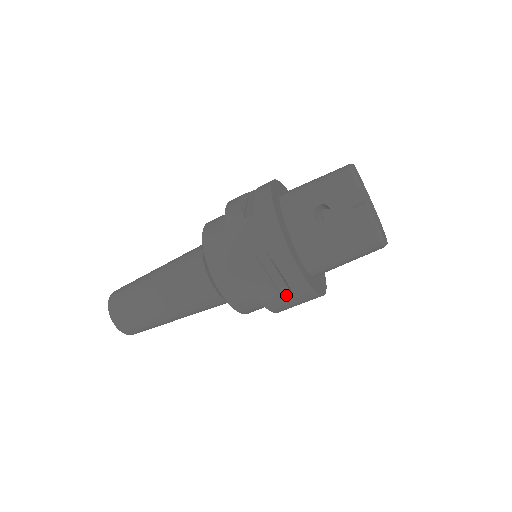
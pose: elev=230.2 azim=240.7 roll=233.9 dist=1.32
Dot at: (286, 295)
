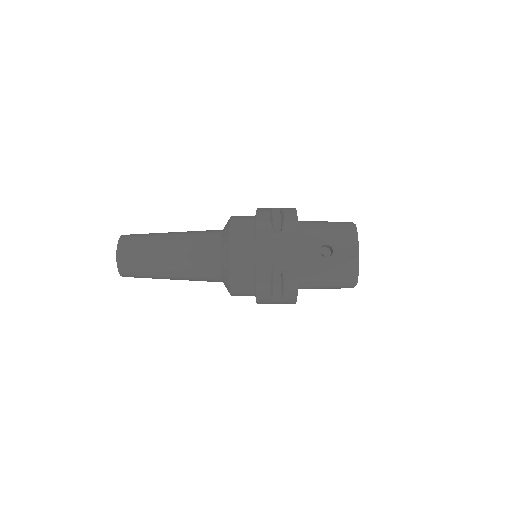
Dot at: (276, 297)
